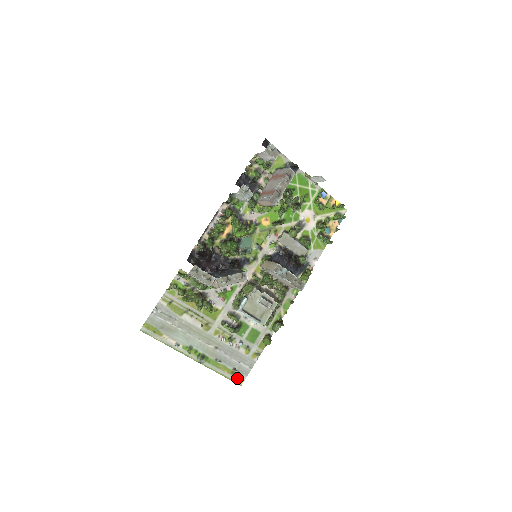
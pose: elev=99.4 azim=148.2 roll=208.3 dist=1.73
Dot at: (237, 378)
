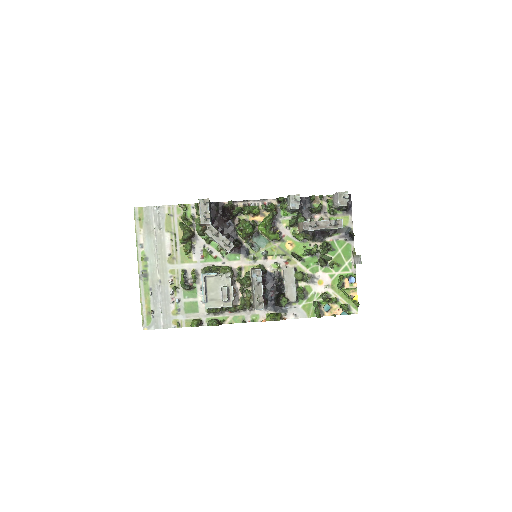
Dot at: (147, 321)
